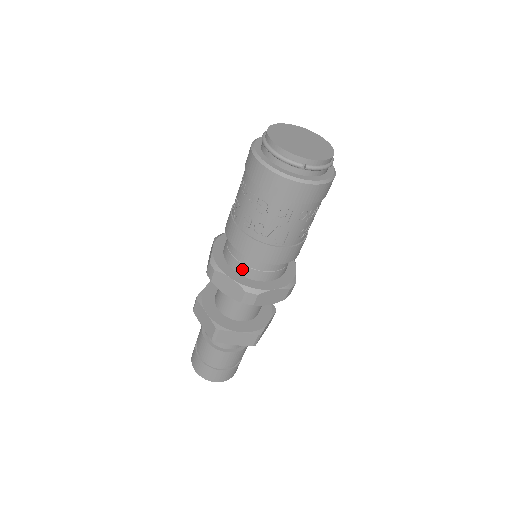
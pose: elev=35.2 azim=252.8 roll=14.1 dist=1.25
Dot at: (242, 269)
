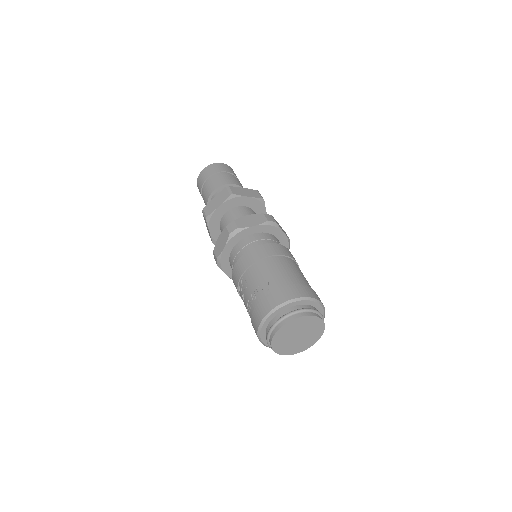
Dot at: occluded
